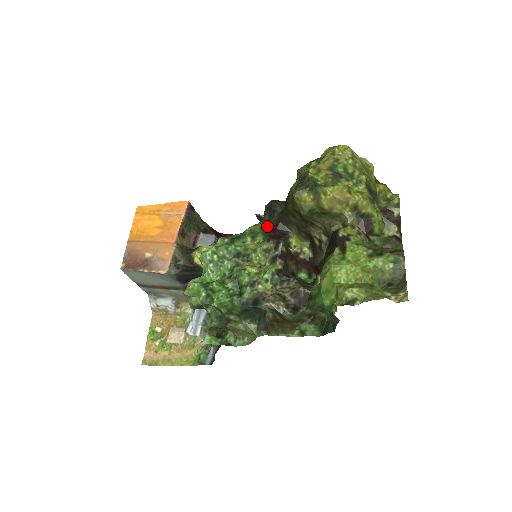
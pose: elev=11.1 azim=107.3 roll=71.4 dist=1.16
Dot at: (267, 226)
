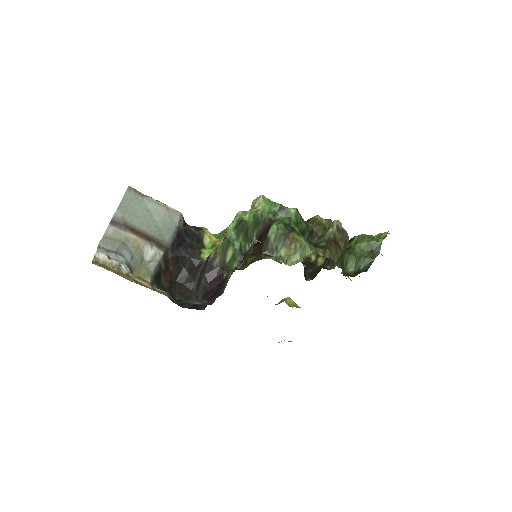
Dot at: occluded
